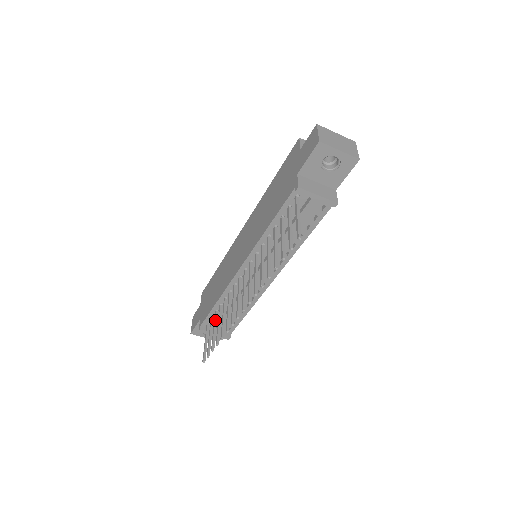
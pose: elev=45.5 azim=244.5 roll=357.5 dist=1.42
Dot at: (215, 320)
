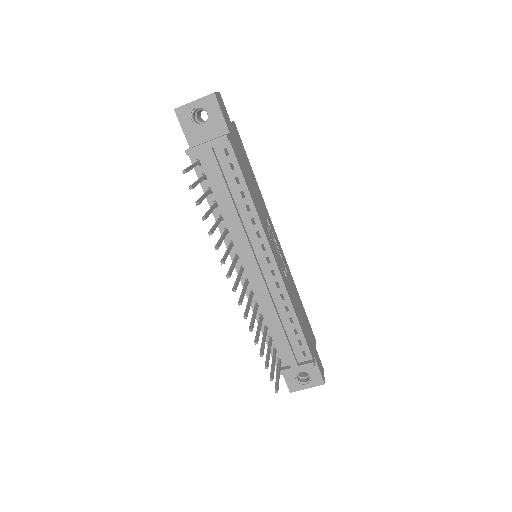
Dot at: (268, 344)
